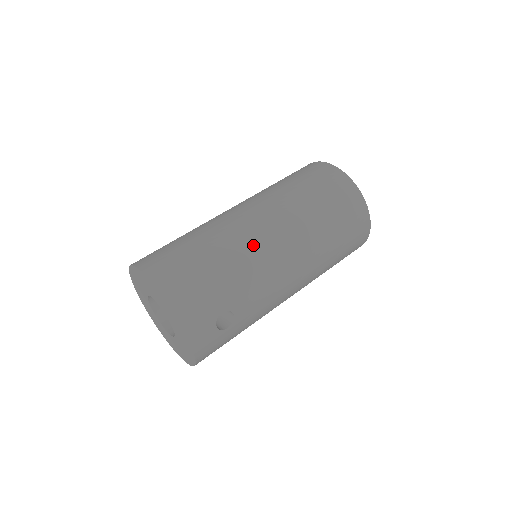
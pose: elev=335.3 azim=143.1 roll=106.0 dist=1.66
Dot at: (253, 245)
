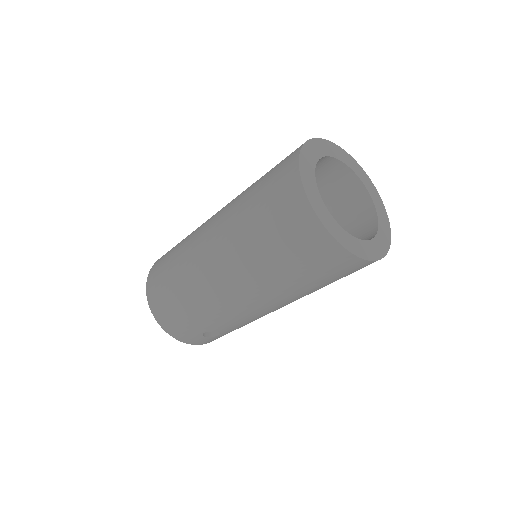
Dot at: (211, 291)
